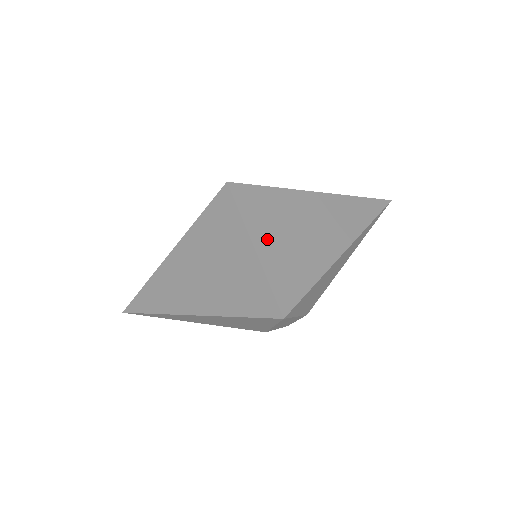
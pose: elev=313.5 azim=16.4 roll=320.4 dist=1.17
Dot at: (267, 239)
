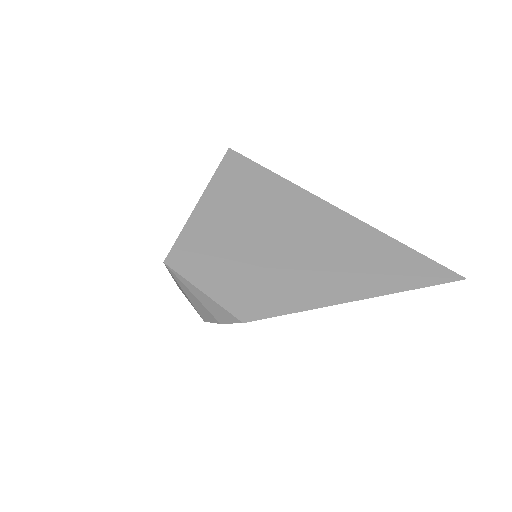
Dot at: (221, 202)
